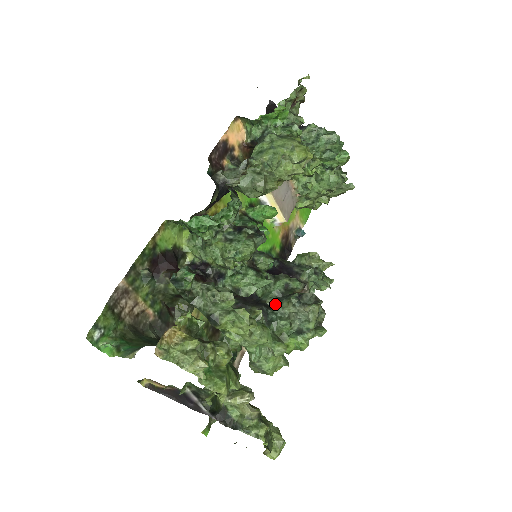
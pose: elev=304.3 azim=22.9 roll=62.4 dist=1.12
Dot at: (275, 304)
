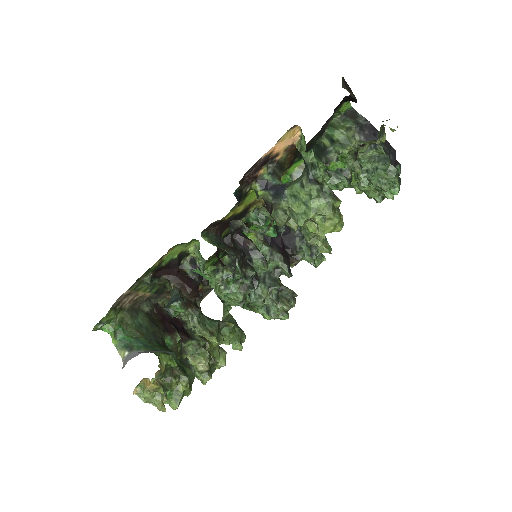
Dot at: (259, 284)
